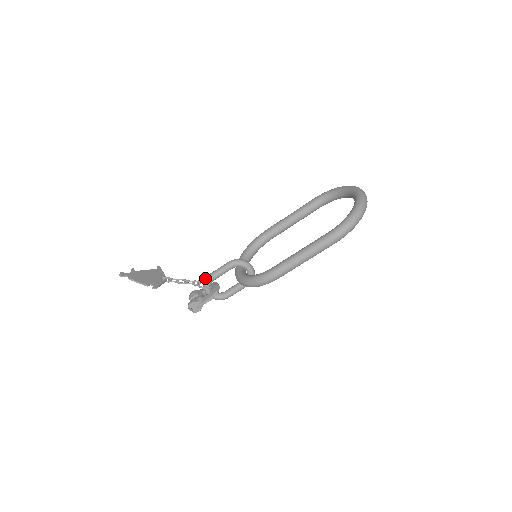
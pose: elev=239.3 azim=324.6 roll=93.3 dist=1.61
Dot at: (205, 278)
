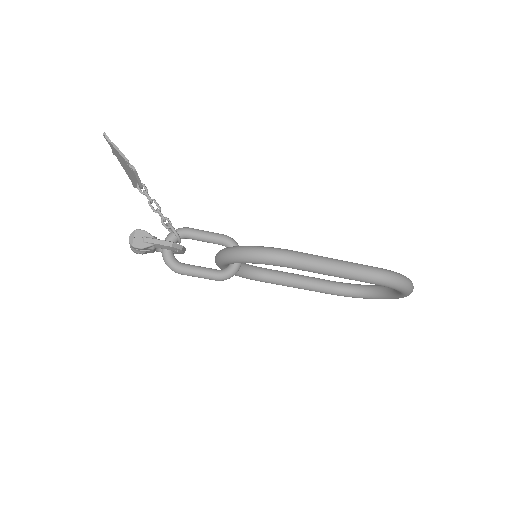
Dot at: occluded
